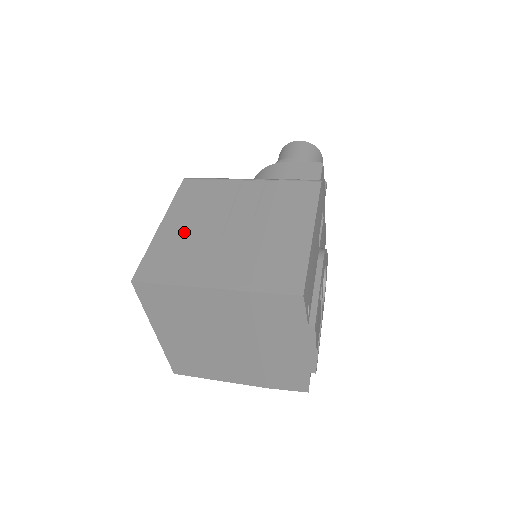
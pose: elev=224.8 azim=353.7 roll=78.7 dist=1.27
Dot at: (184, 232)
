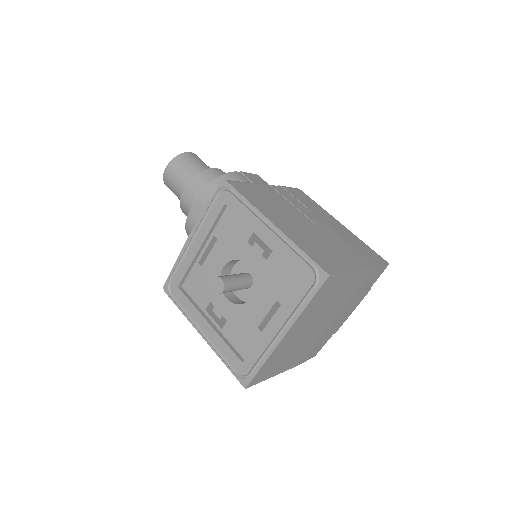
Dot at: (297, 230)
